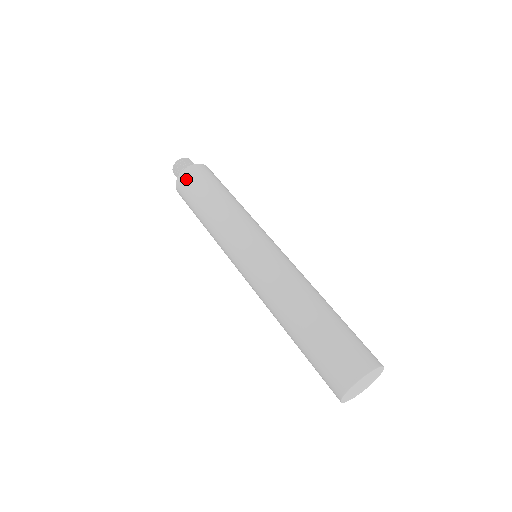
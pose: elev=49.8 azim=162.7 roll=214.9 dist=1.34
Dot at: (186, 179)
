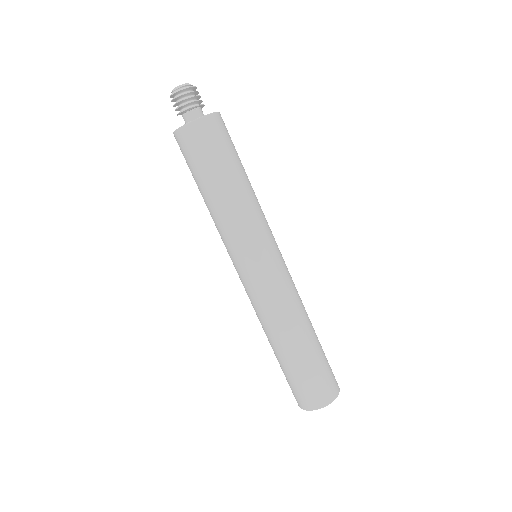
Dot at: (210, 131)
